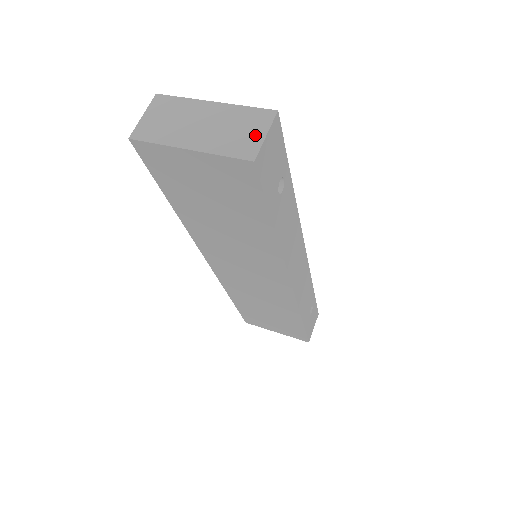
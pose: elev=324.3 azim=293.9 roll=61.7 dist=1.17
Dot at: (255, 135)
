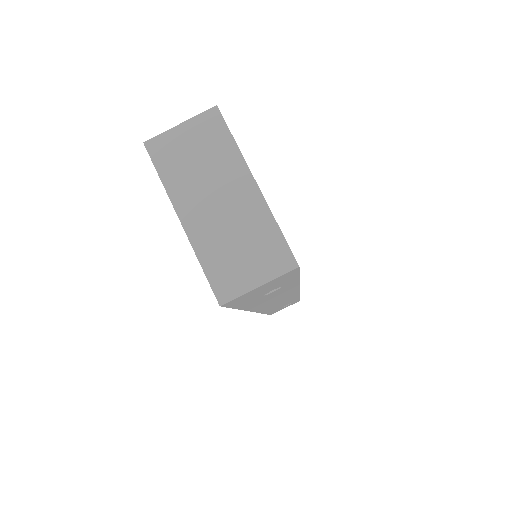
Dot at: (250, 274)
